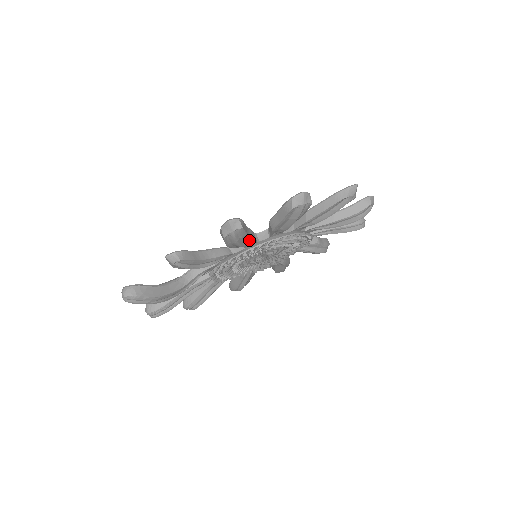
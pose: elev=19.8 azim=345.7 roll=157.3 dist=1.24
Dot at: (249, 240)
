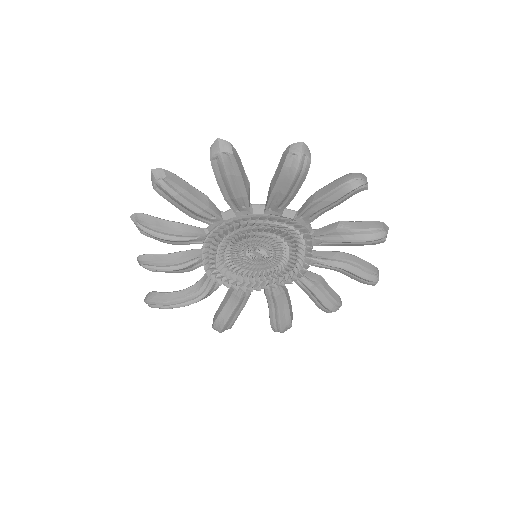
Dot at: (178, 233)
